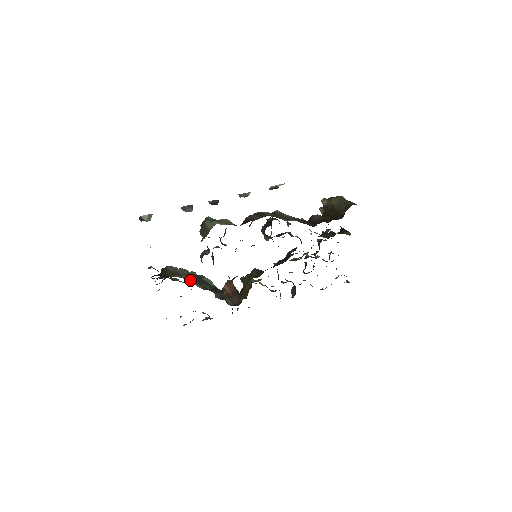
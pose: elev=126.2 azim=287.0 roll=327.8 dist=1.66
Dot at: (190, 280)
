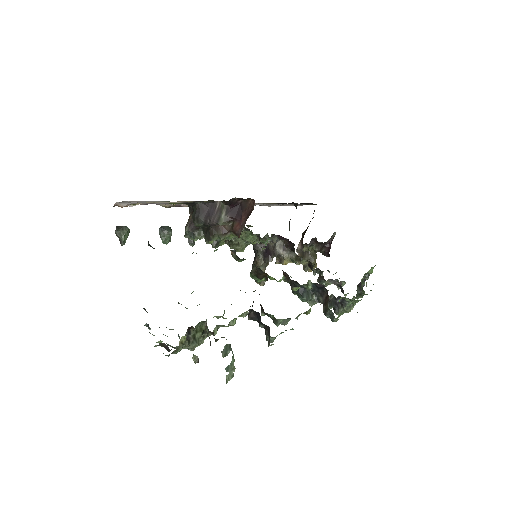
Dot at: occluded
